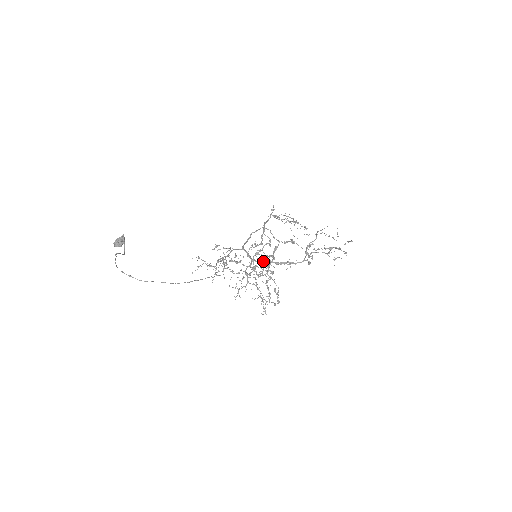
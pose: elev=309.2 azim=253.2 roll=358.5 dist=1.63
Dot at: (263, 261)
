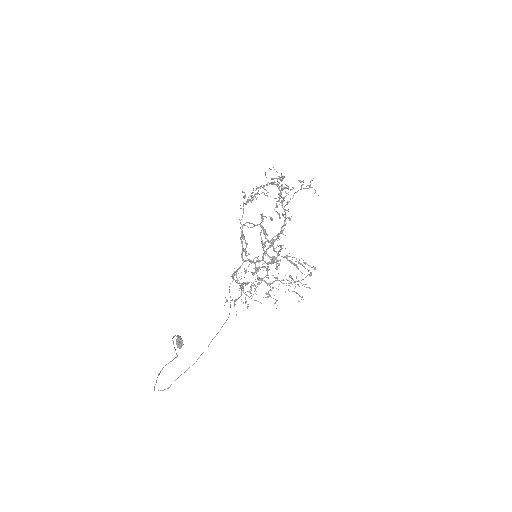
Dot at: occluded
